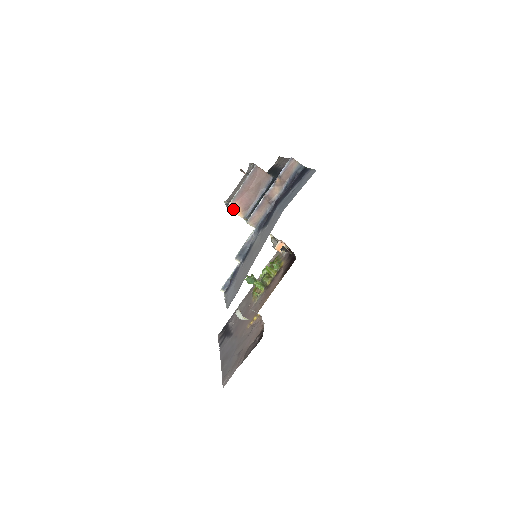
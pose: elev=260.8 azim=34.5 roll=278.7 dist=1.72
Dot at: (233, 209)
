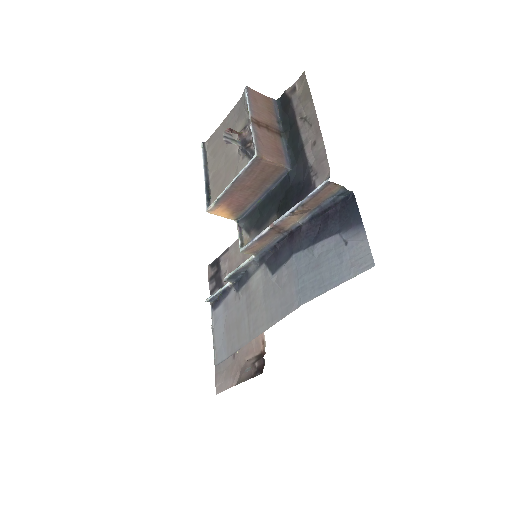
Dot at: (217, 212)
